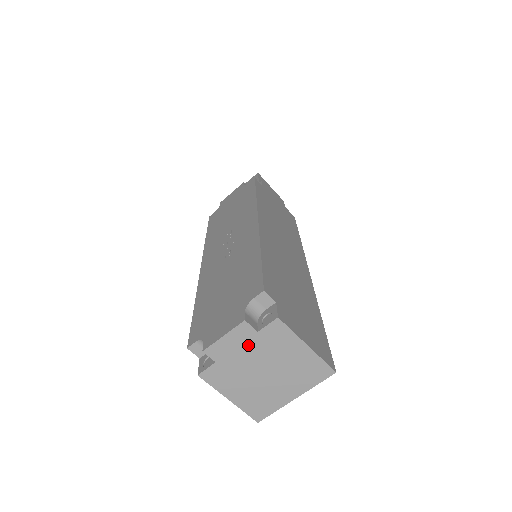
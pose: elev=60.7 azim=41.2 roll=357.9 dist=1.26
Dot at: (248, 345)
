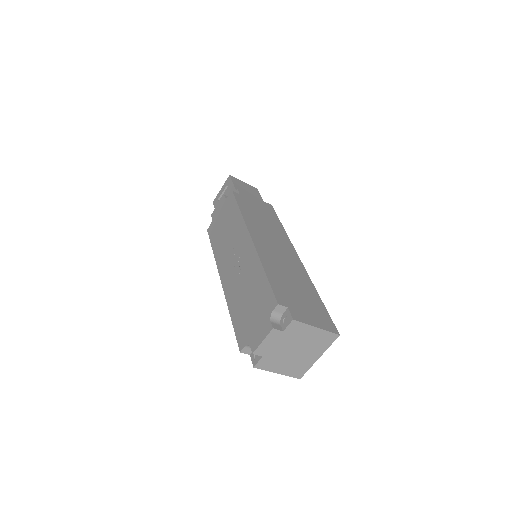
Dot at: (279, 340)
